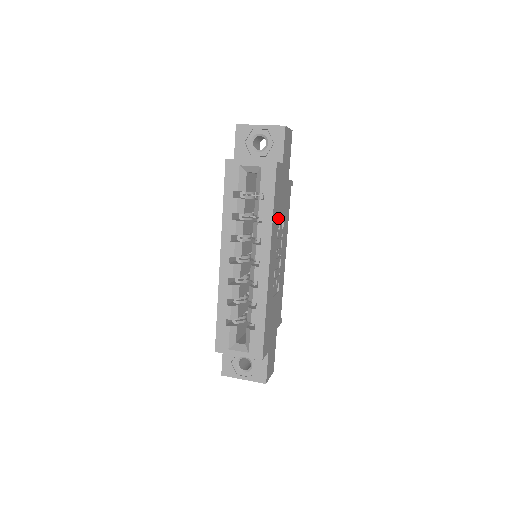
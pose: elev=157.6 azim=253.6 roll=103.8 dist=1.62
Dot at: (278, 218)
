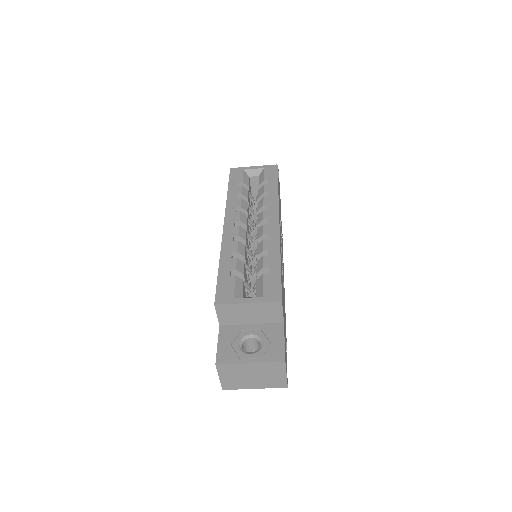
Dot at: occluded
